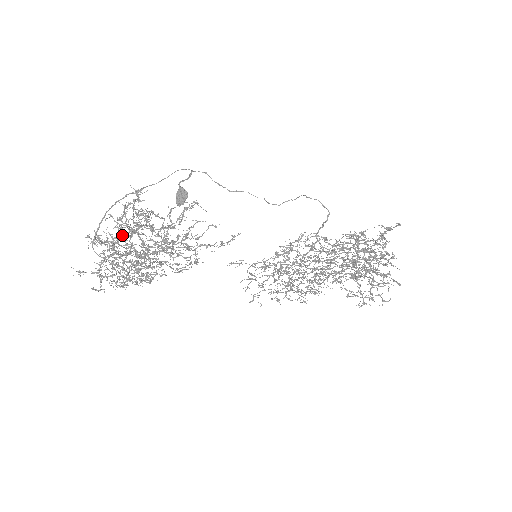
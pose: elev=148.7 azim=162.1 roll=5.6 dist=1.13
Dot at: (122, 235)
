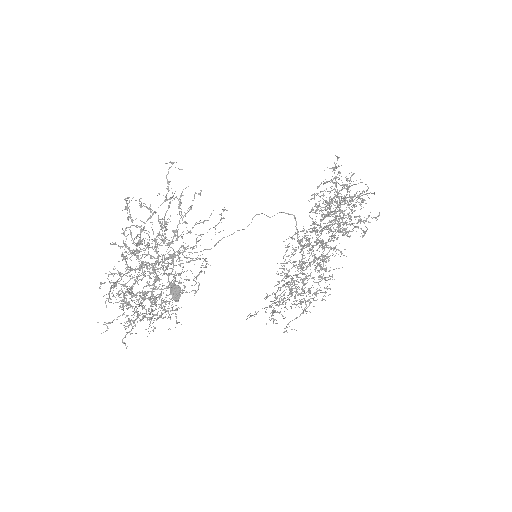
Dot at: (132, 277)
